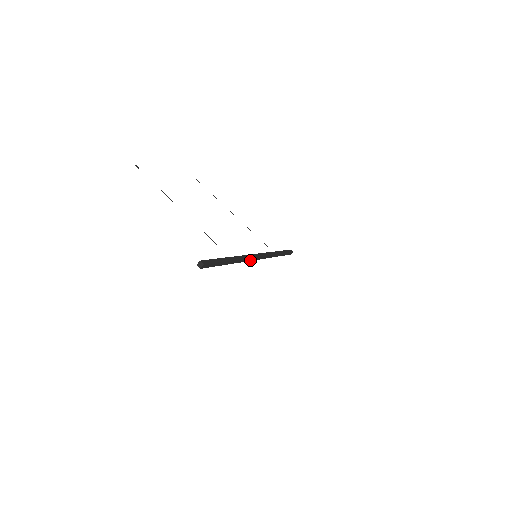
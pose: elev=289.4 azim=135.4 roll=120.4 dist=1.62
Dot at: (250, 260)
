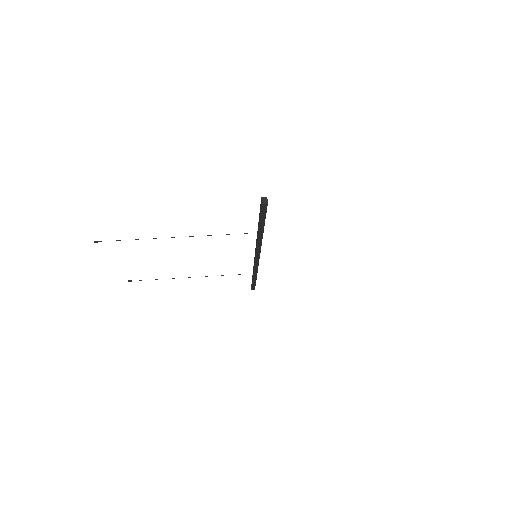
Dot at: (260, 251)
